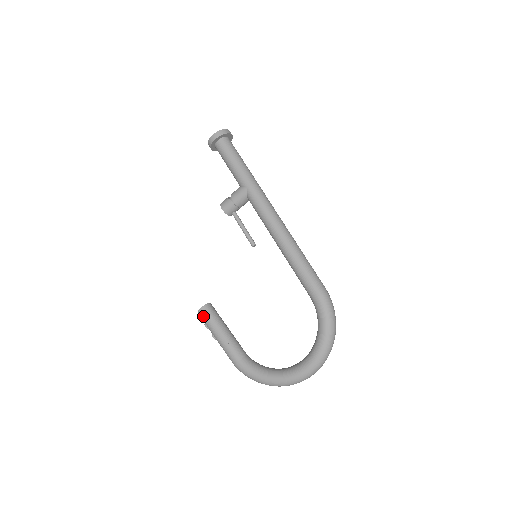
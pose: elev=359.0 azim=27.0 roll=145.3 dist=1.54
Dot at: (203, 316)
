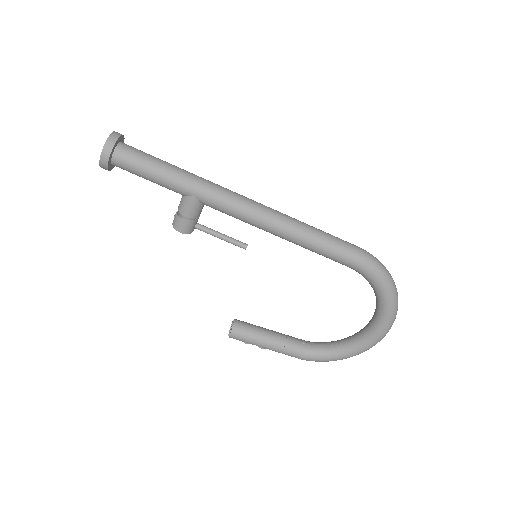
Dot at: (238, 339)
